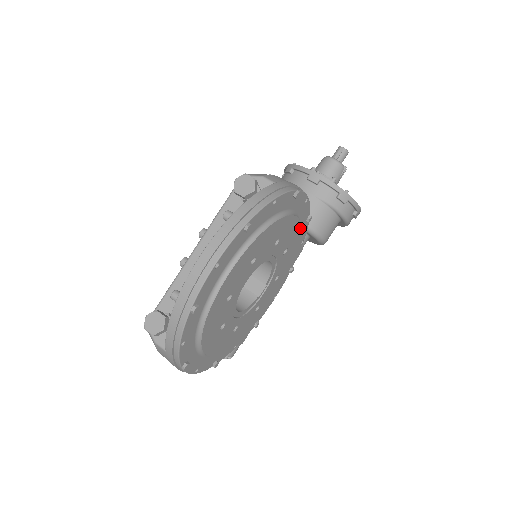
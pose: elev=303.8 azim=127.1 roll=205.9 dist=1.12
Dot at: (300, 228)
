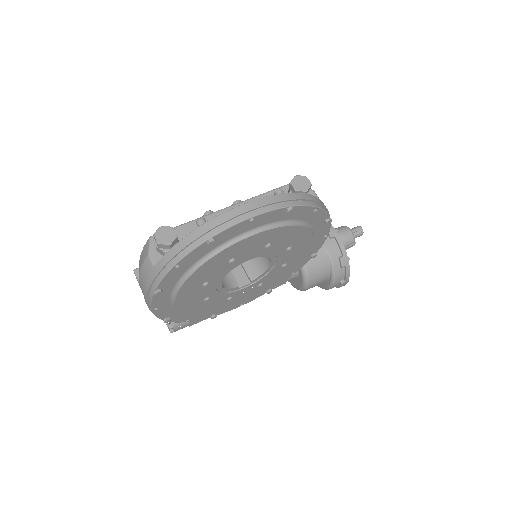
Dot at: (306, 255)
